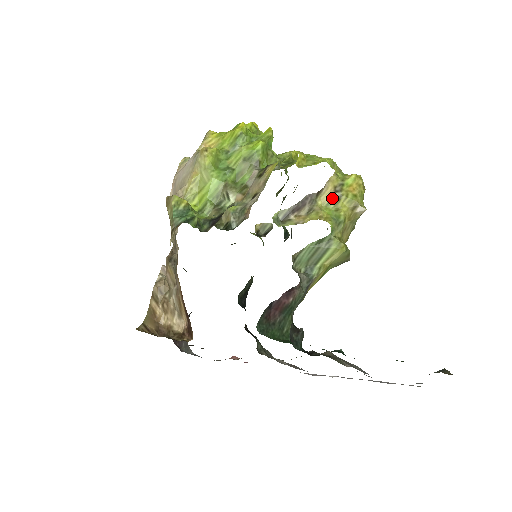
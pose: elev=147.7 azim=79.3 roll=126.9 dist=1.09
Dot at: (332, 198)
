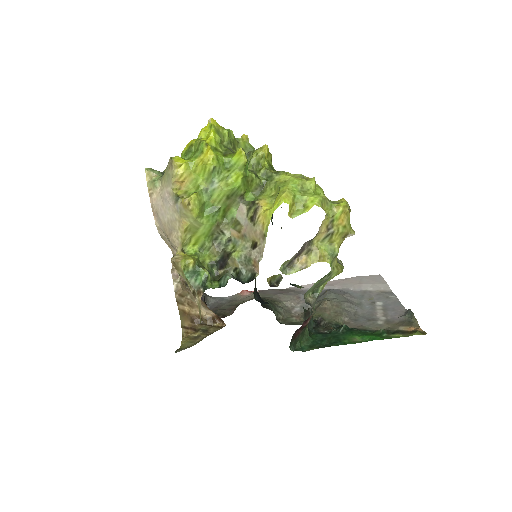
Dot at: (326, 236)
